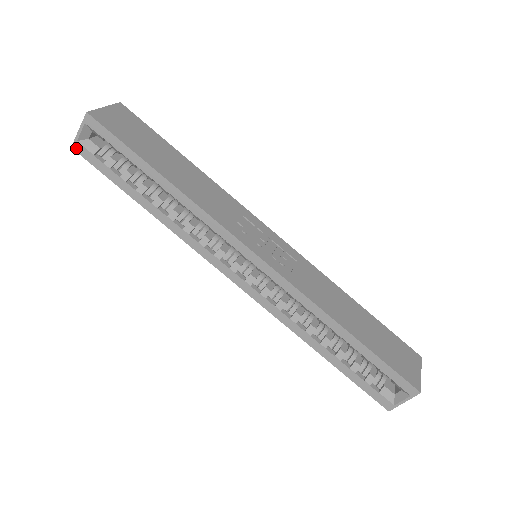
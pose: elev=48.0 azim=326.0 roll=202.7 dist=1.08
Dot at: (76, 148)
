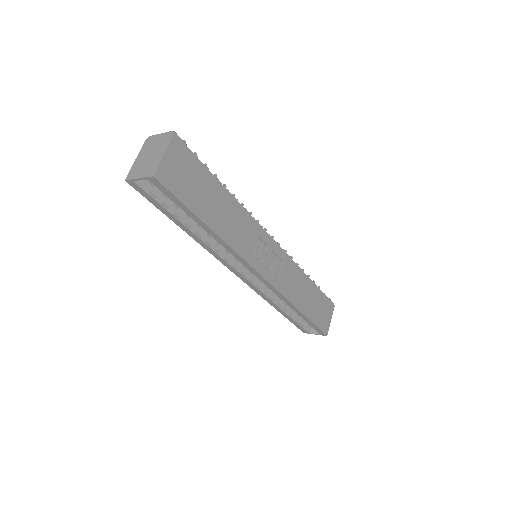
Dot at: (130, 183)
